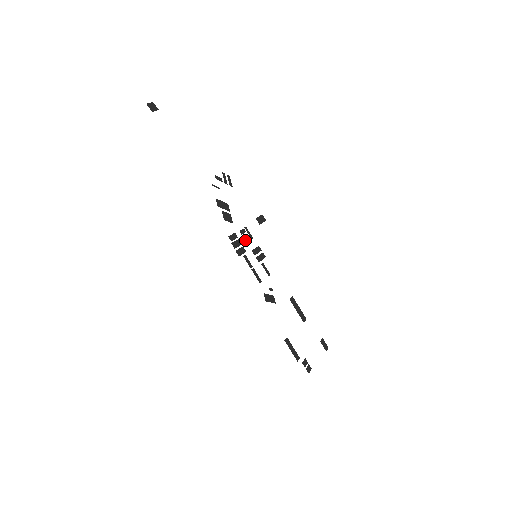
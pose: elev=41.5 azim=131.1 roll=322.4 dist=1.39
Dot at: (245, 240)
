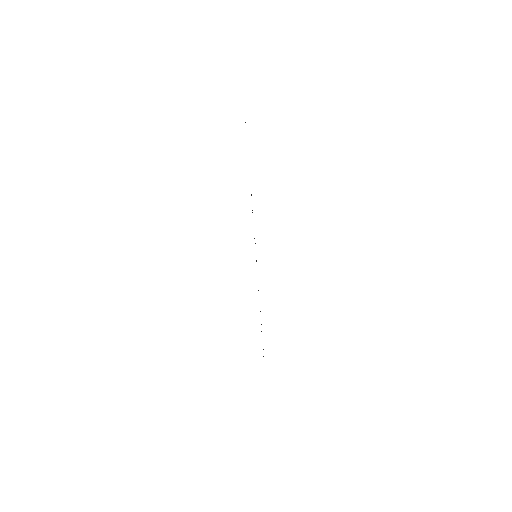
Dot at: occluded
